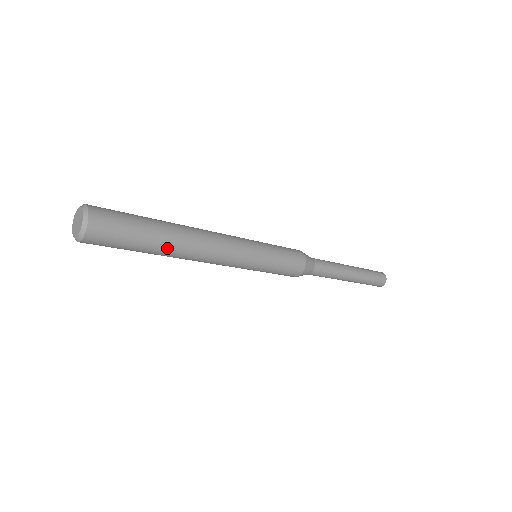
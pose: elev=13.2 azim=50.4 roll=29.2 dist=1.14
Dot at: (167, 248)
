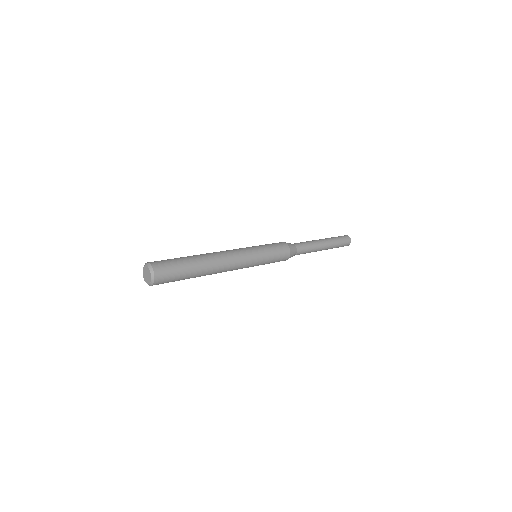
Dot at: occluded
